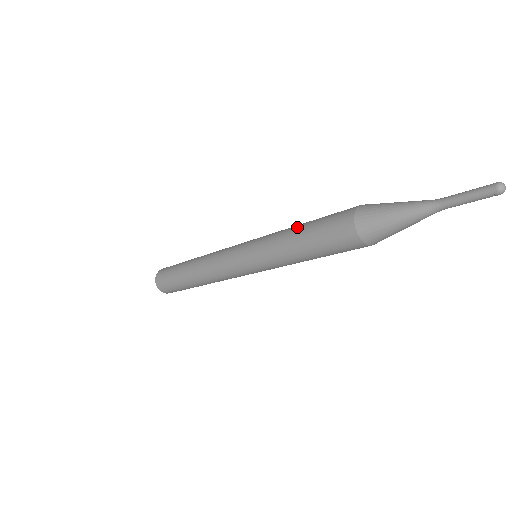
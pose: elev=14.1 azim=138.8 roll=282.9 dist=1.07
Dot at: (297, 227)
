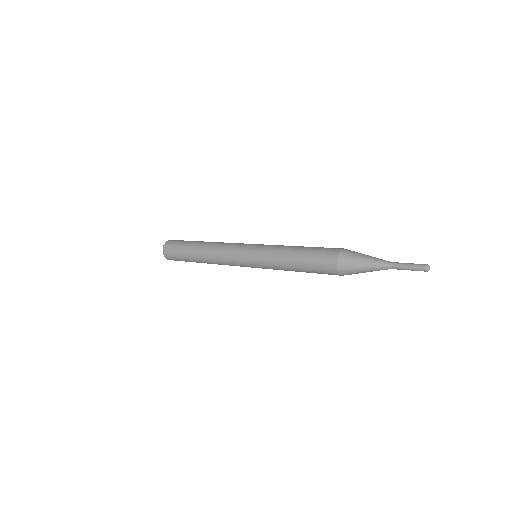
Dot at: (294, 250)
